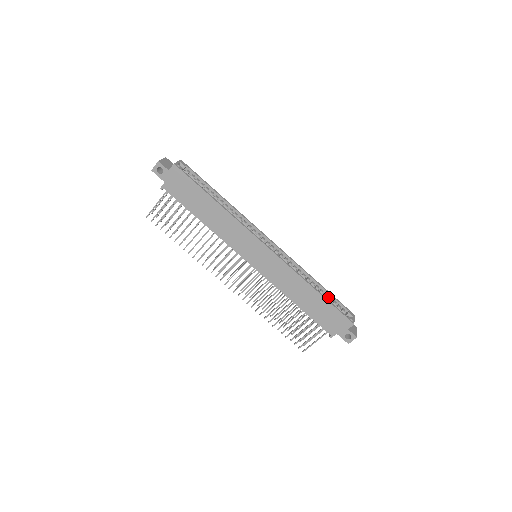
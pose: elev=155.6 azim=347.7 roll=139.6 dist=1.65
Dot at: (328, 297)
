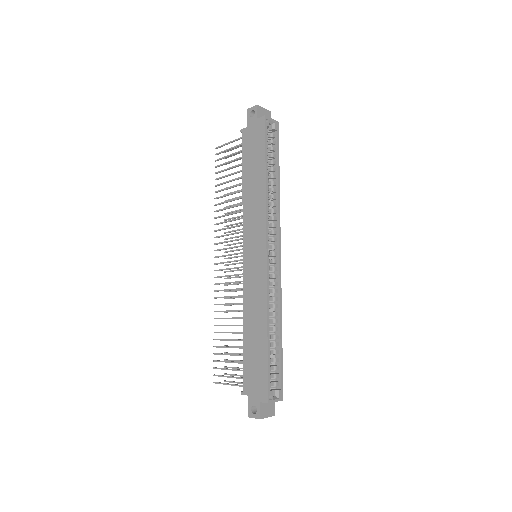
Dot at: (277, 357)
